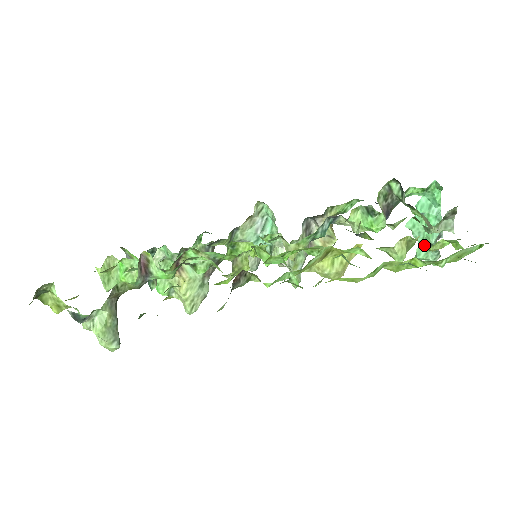
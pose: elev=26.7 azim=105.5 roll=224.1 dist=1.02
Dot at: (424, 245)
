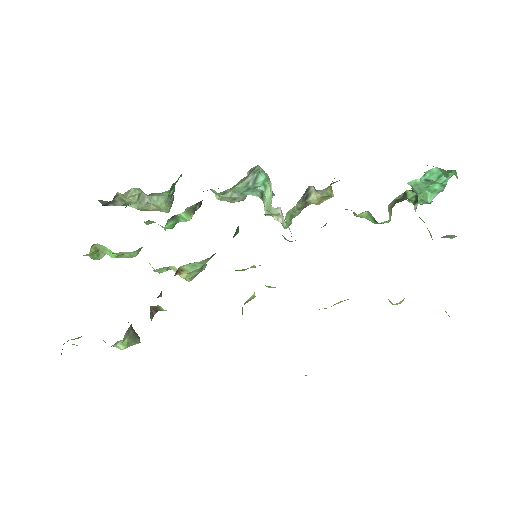
Dot at: (420, 196)
